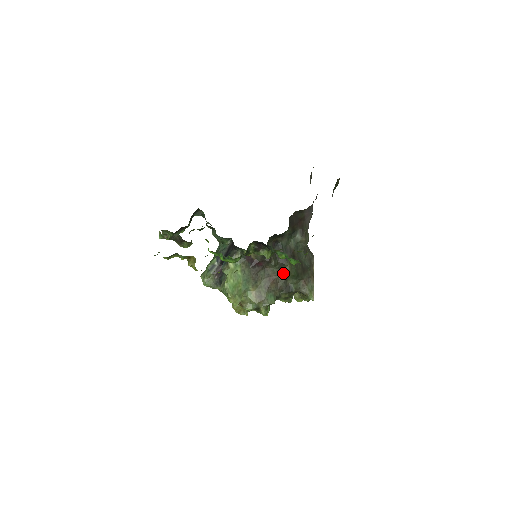
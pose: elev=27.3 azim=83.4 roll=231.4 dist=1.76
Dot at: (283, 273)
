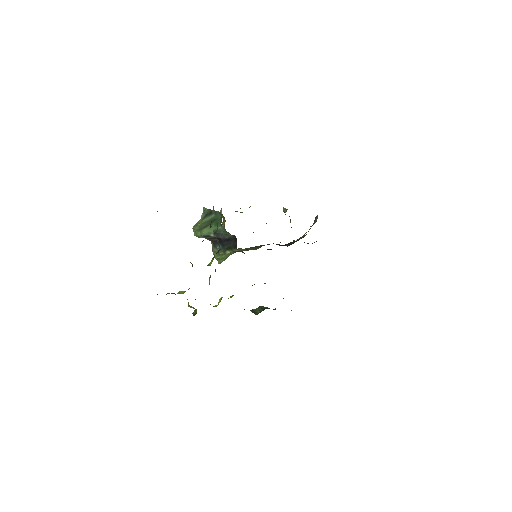
Dot at: (278, 244)
